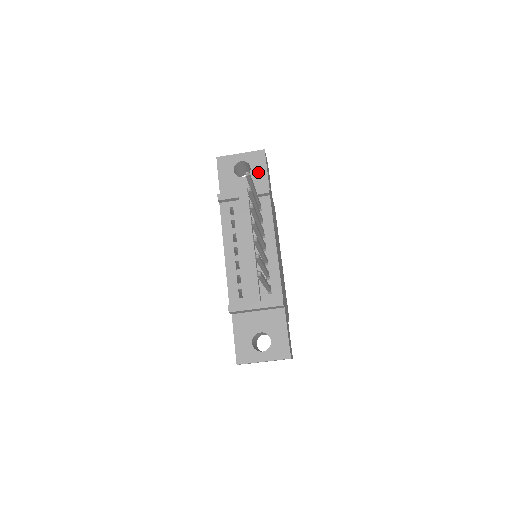
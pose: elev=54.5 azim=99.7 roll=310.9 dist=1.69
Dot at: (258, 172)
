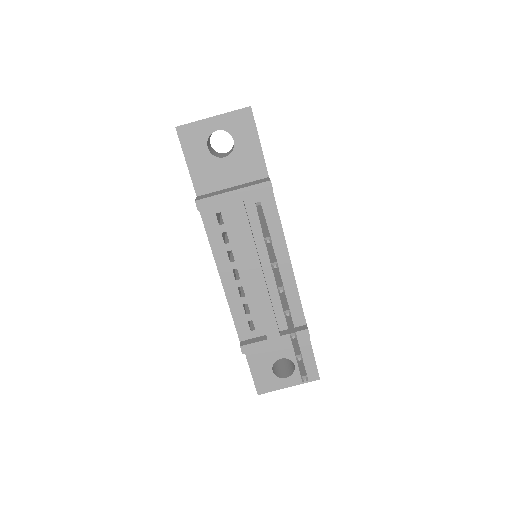
Dot at: (246, 147)
